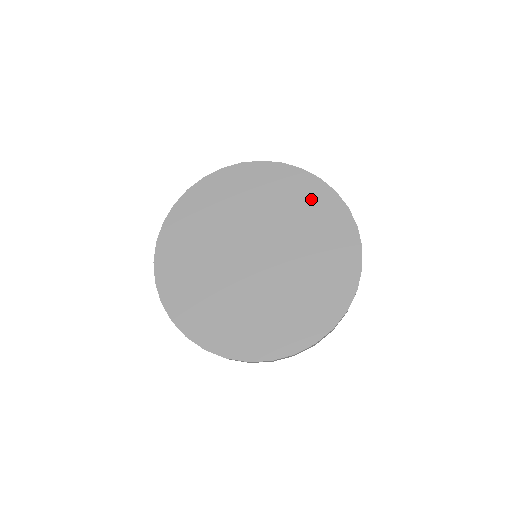
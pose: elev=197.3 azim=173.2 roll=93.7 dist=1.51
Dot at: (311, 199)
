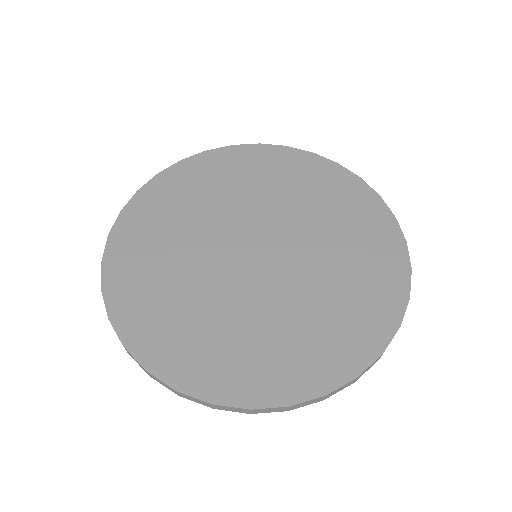
Dot at: (375, 275)
